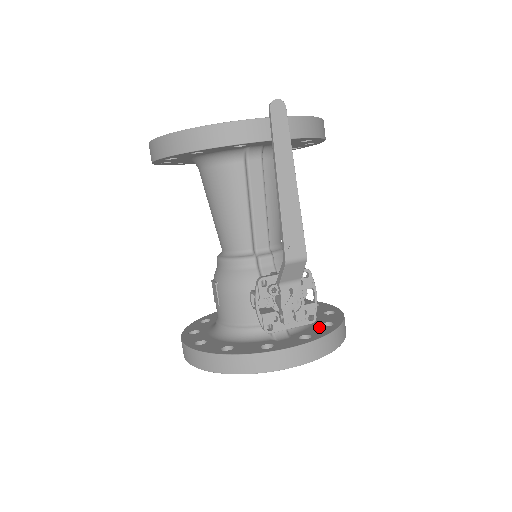
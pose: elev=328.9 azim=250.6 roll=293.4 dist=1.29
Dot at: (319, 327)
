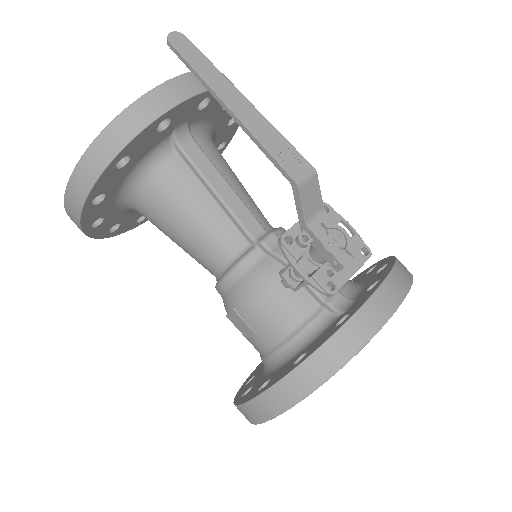
Dot at: (376, 275)
